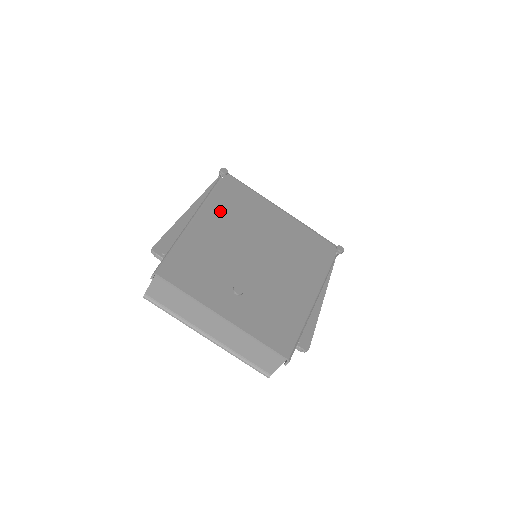
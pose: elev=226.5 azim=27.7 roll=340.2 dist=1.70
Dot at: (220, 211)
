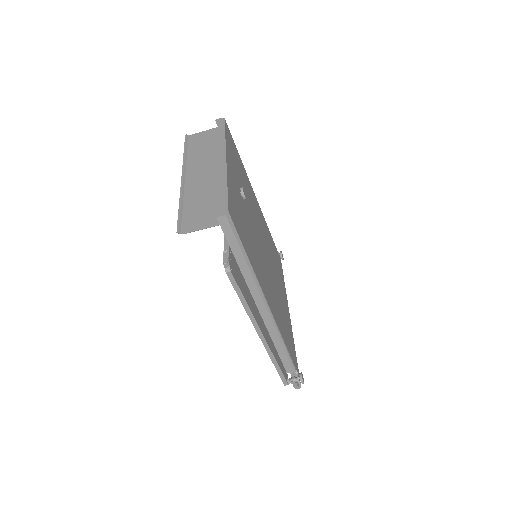
Dot at: occluded
